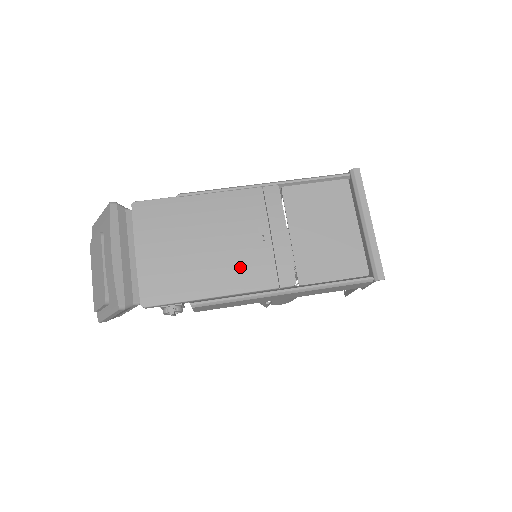
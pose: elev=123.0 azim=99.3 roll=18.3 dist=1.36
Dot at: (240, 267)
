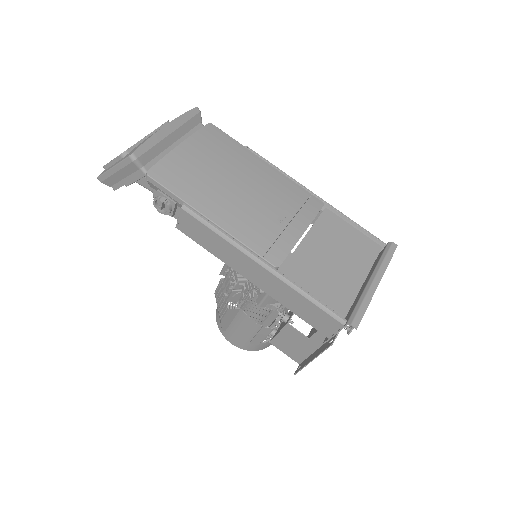
Dot at: (246, 218)
